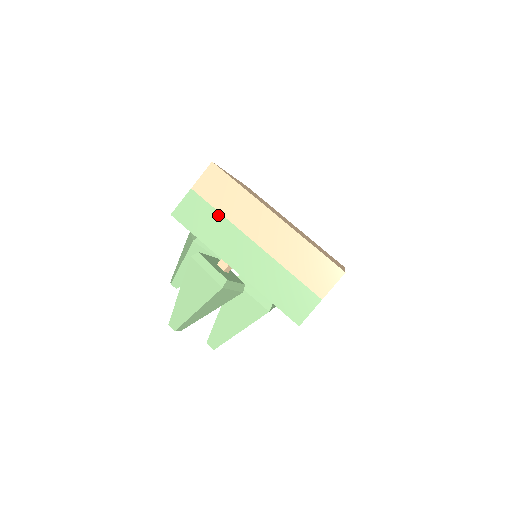
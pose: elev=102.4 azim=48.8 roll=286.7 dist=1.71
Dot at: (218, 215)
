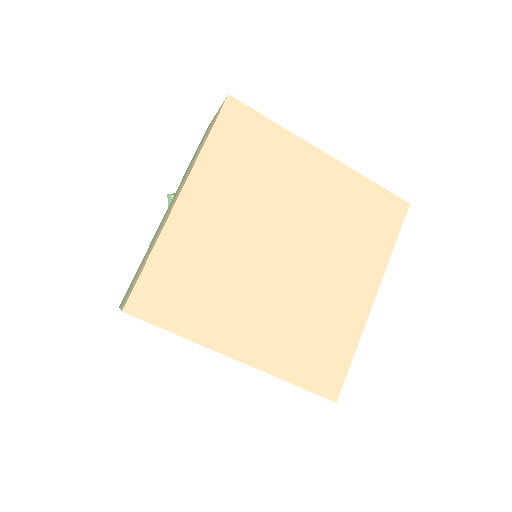
Dot at: occluded
